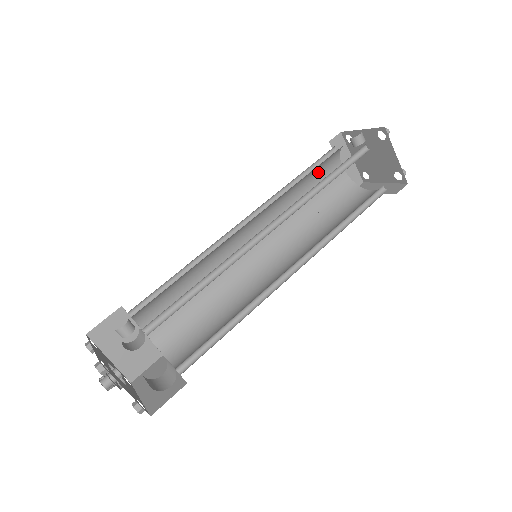
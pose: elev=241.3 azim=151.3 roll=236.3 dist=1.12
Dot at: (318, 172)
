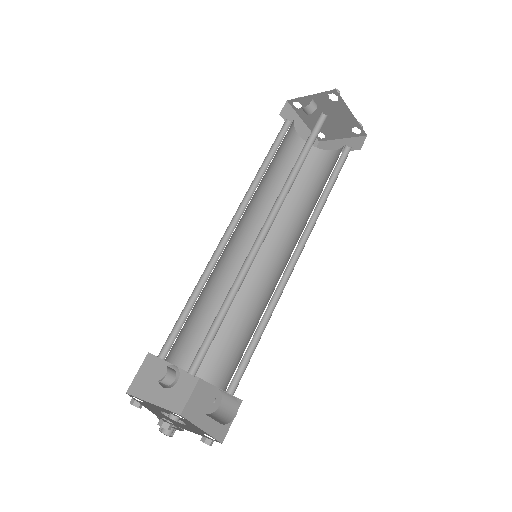
Dot at: (280, 149)
